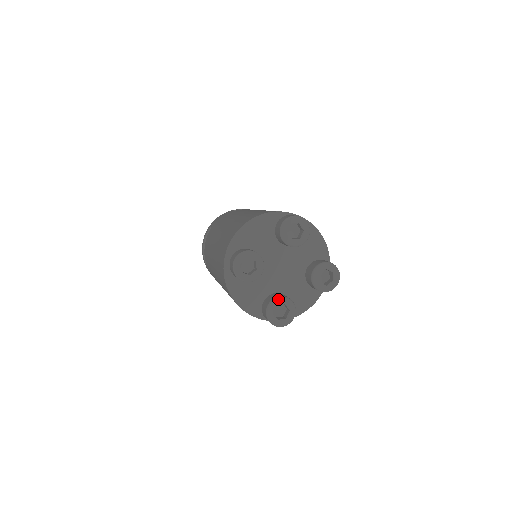
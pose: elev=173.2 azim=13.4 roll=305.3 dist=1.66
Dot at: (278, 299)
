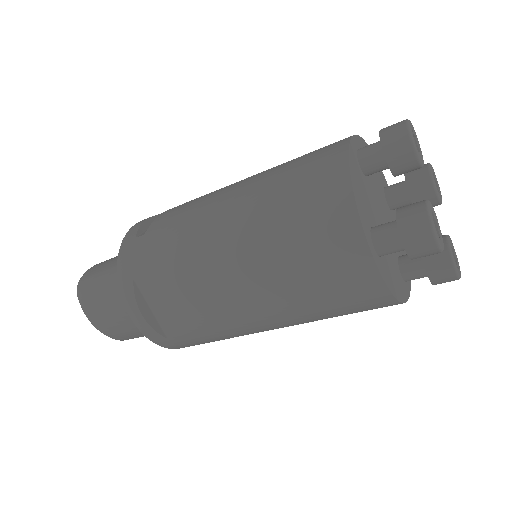
Dot at: (433, 209)
